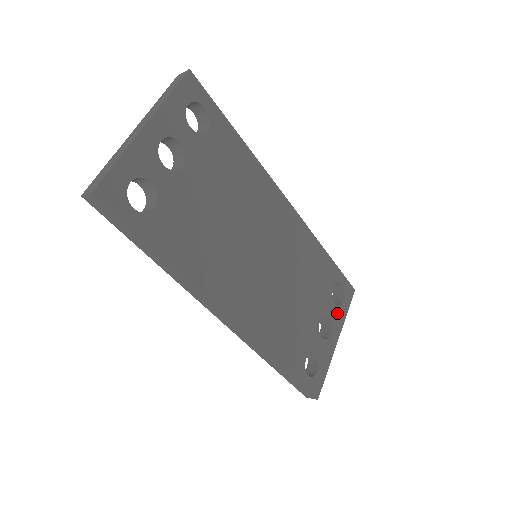
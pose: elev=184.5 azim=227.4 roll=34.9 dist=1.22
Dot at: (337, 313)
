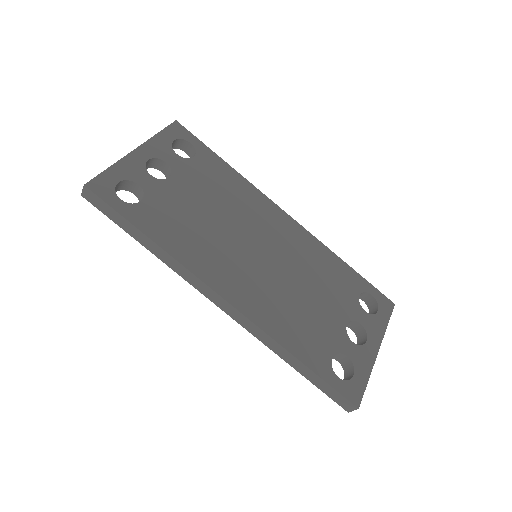
Dot at: (372, 322)
